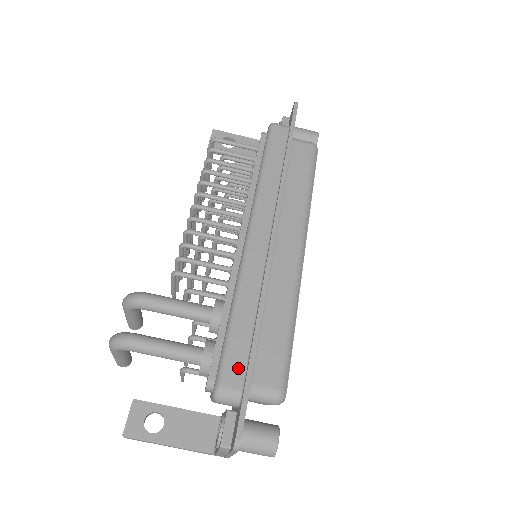
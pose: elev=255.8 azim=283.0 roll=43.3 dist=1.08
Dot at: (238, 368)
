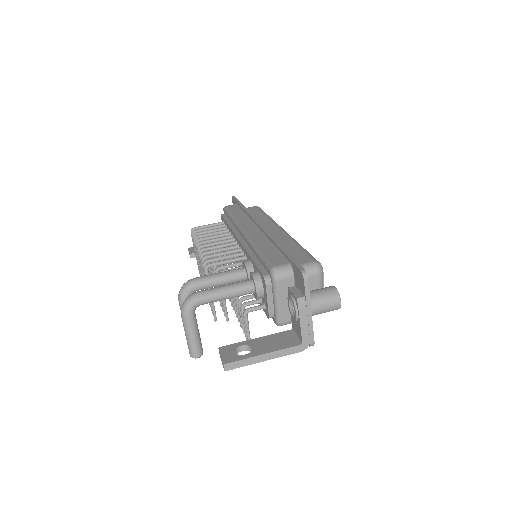
Dot at: (279, 259)
